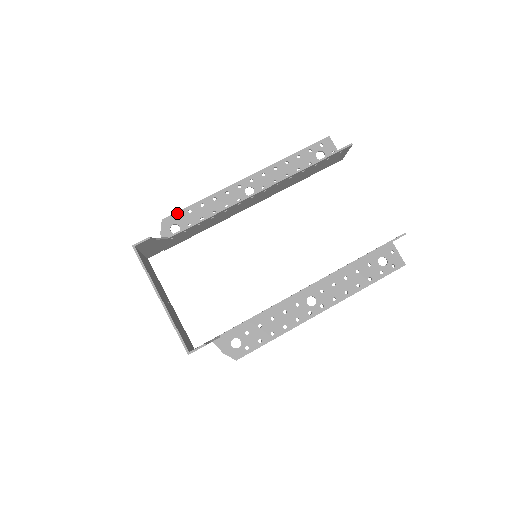
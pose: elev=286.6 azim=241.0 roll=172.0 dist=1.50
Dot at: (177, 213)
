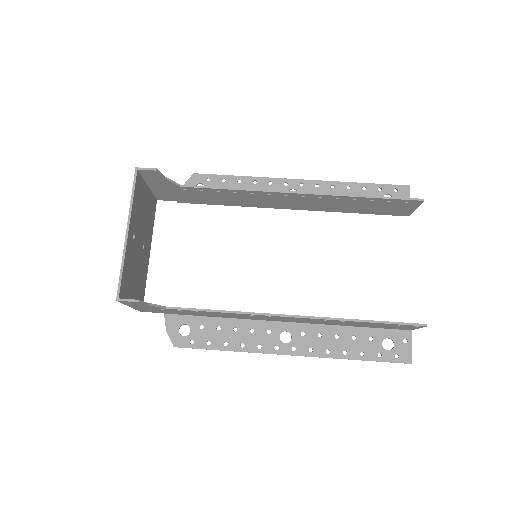
Dot at: (211, 175)
